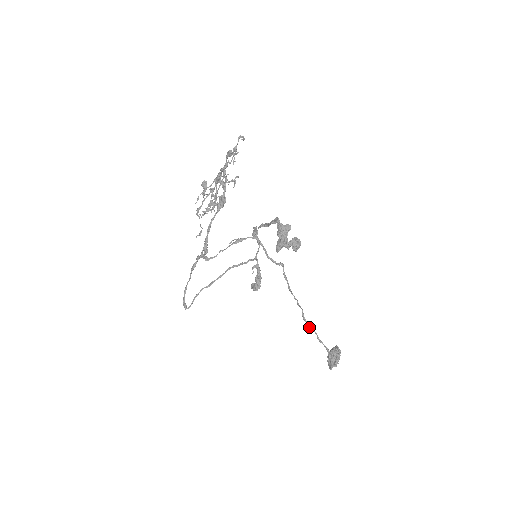
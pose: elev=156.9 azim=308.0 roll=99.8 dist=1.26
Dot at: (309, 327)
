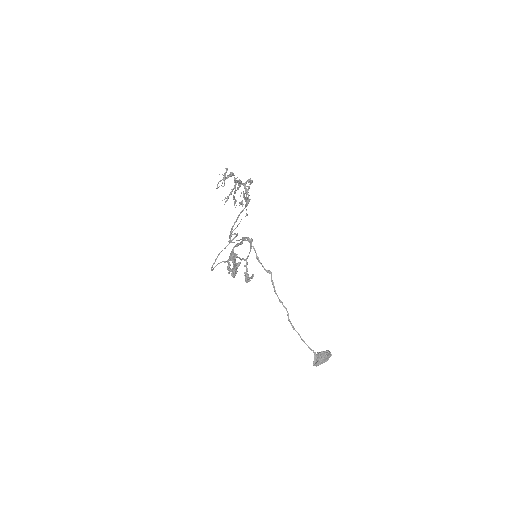
Dot at: (292, 327)
